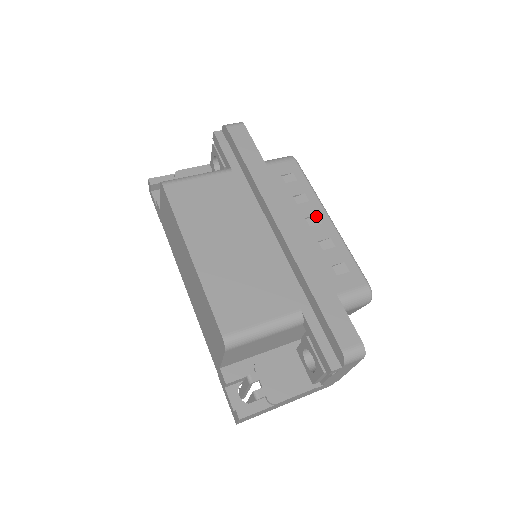
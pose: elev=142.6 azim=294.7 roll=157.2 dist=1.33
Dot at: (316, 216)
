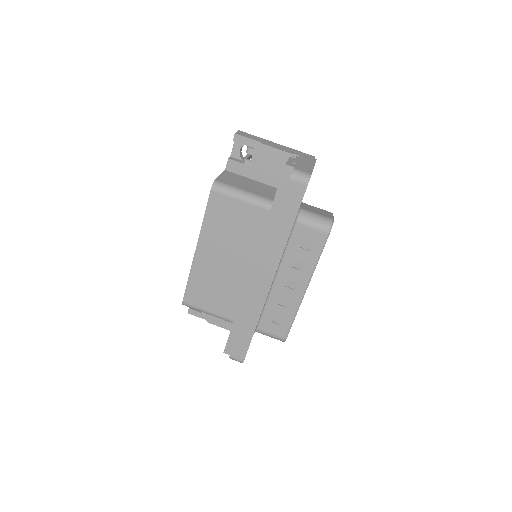
Dot at: (297, 283)
